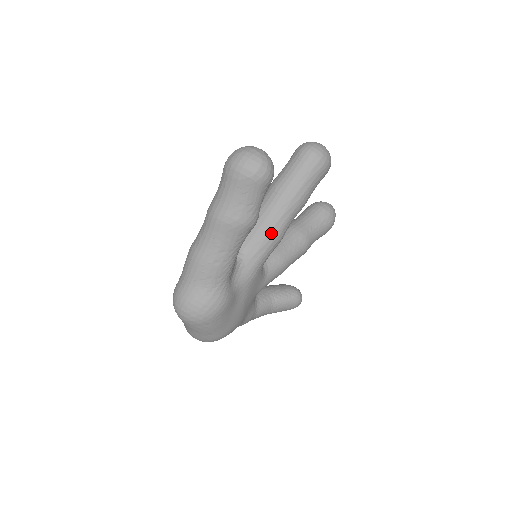
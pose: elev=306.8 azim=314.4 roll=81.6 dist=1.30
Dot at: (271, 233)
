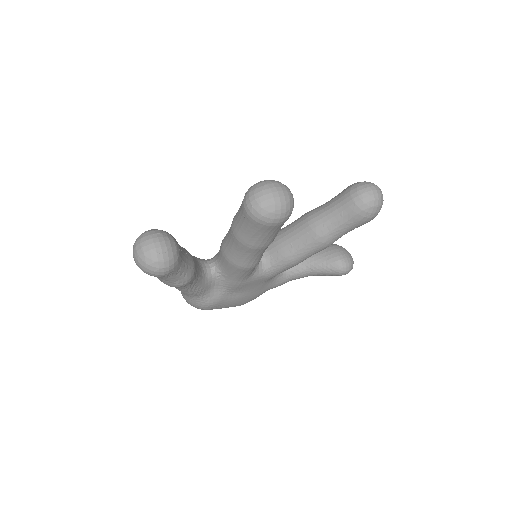
Dot at: (236, 266)
